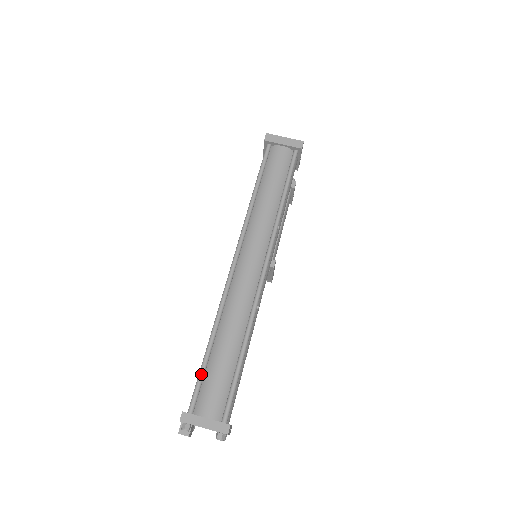
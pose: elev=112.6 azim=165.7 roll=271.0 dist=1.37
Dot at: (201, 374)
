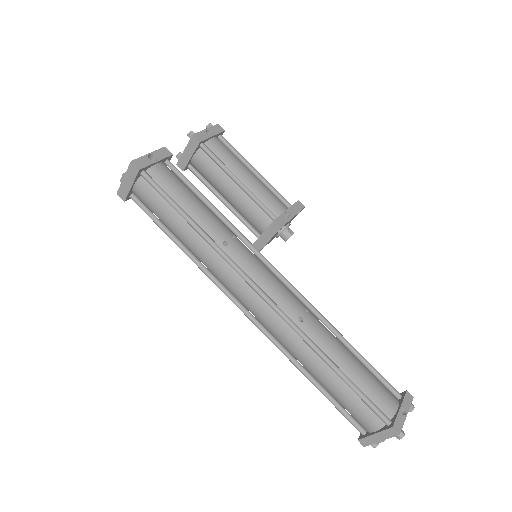
Dot at: (335, 406)
